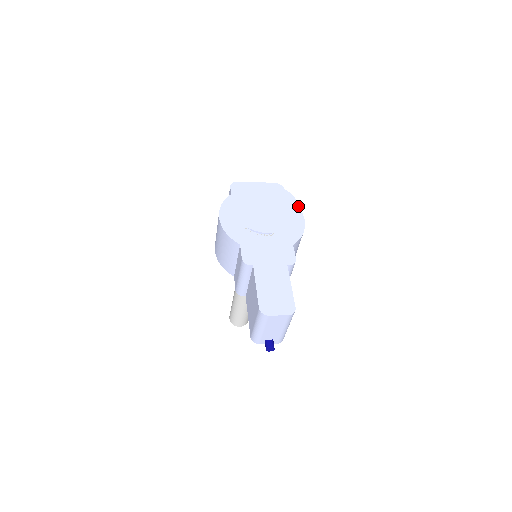
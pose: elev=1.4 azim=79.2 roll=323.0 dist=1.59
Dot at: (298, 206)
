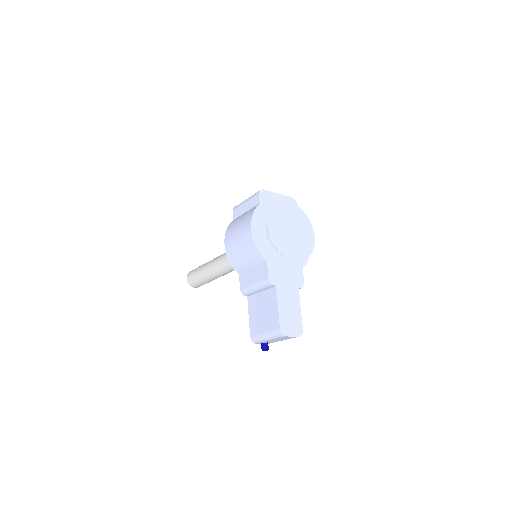
Dot at: (314, 234)
